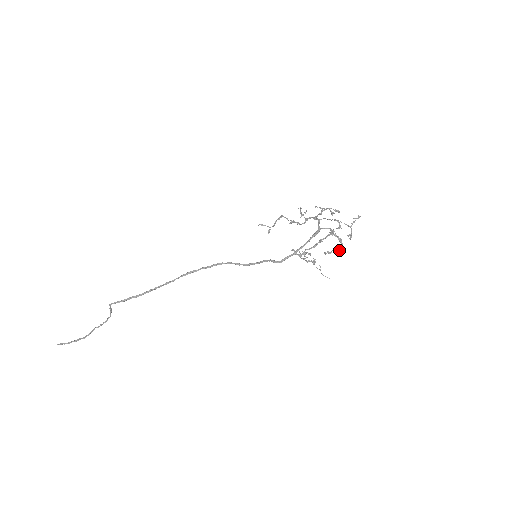
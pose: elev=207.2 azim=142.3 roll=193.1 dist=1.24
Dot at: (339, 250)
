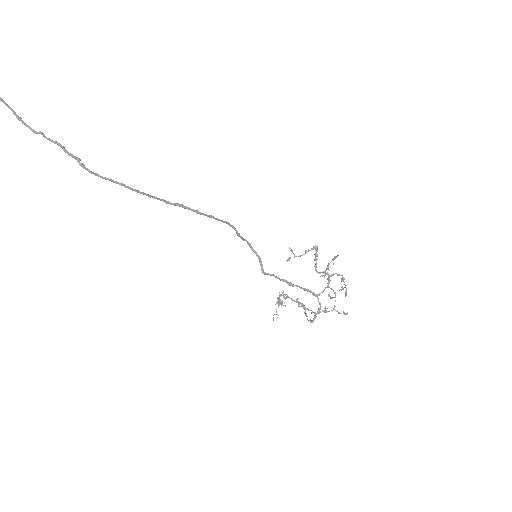
Dot at: (305, 313)
